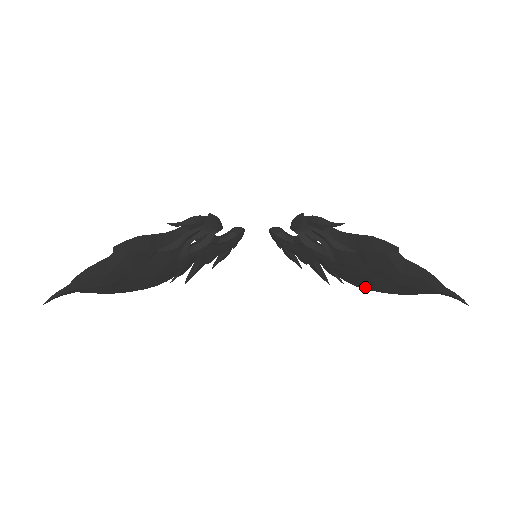
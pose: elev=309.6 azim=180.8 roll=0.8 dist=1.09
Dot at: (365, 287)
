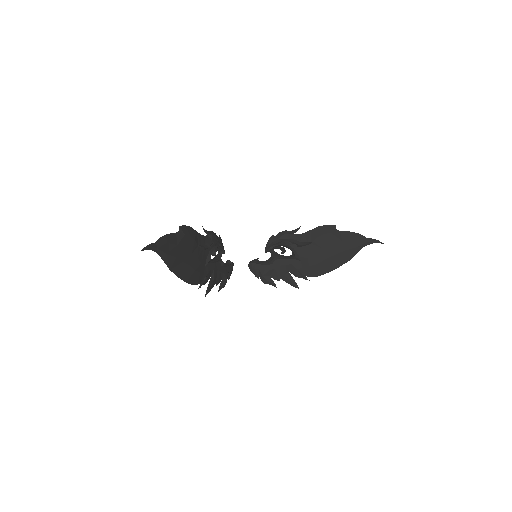
Dot at: (324, 272)
